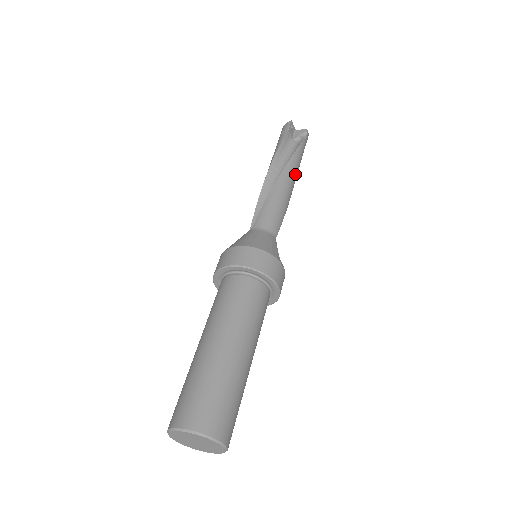
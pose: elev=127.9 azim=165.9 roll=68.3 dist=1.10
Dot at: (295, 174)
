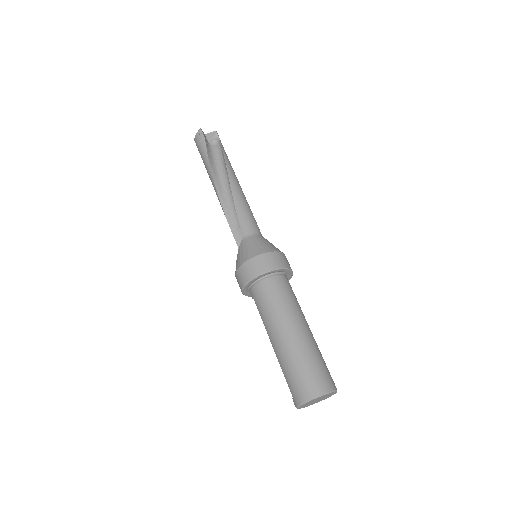
Dot at: (235, 175)
